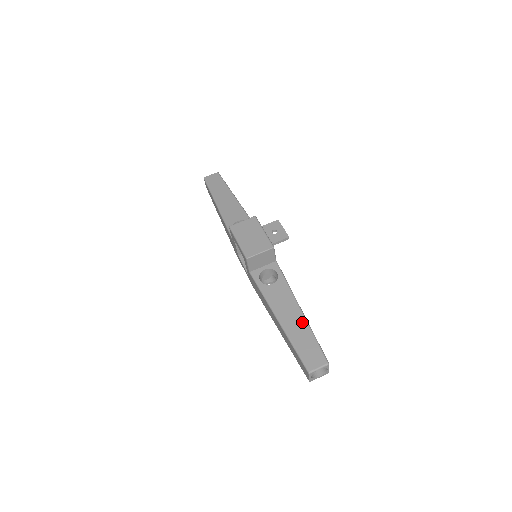
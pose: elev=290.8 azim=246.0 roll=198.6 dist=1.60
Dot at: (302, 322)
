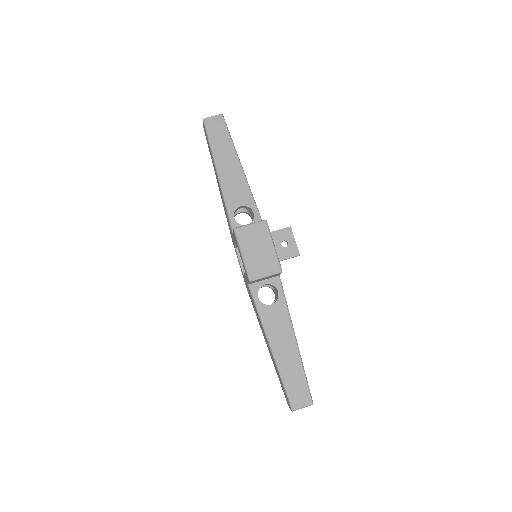
Dot at: (295, 356)
